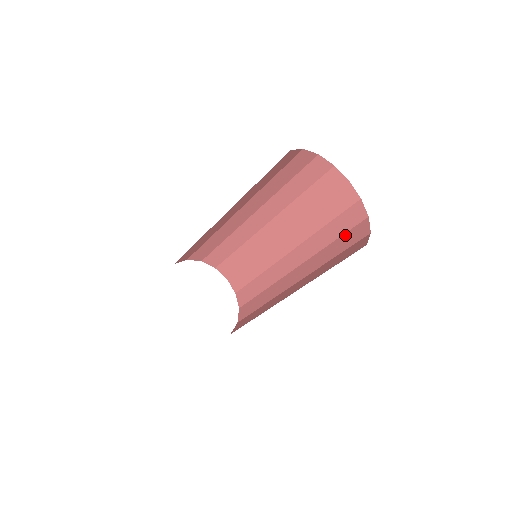
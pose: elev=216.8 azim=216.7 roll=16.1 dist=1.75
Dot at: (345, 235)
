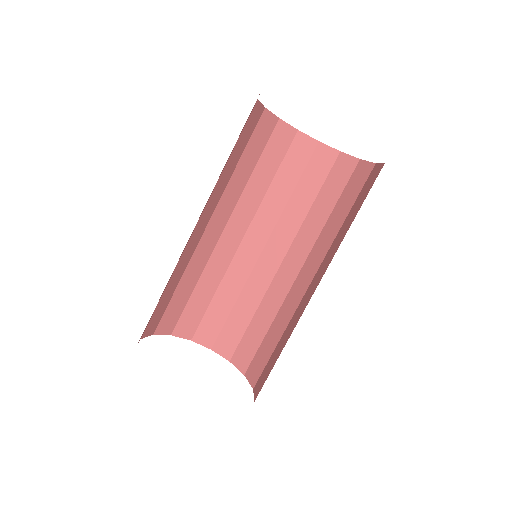
Dot at: (344, 193)
